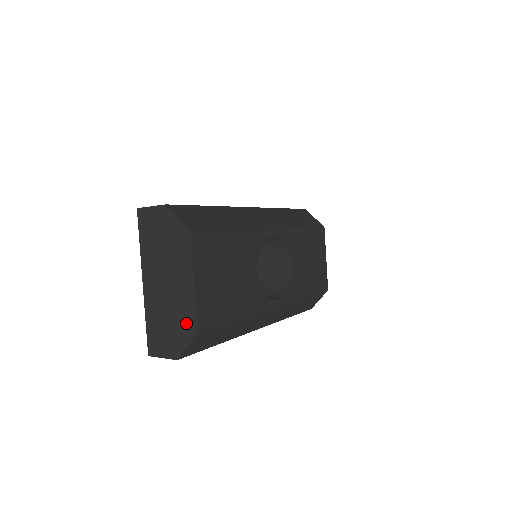
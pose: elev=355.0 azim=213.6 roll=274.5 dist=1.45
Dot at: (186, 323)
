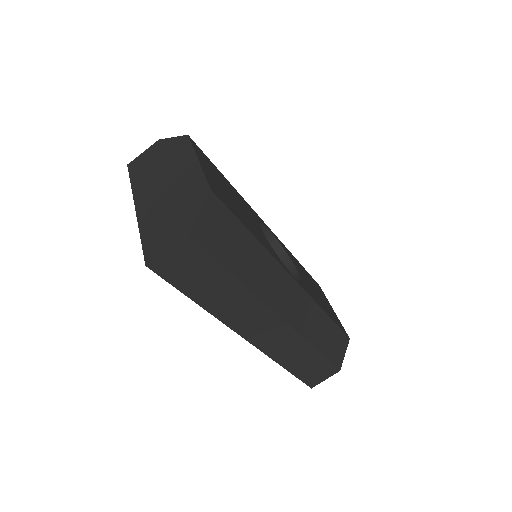
Dot at: (194, 194)
